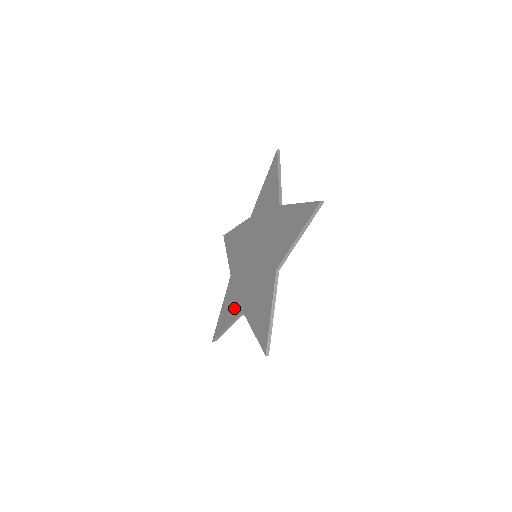
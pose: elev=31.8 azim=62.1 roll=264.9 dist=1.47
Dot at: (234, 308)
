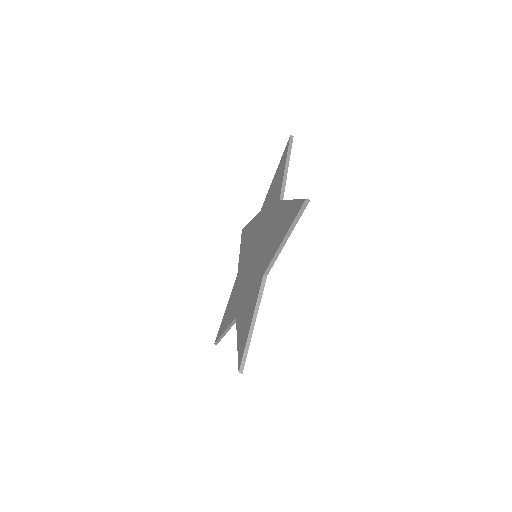
Dot at: (232, 311)
